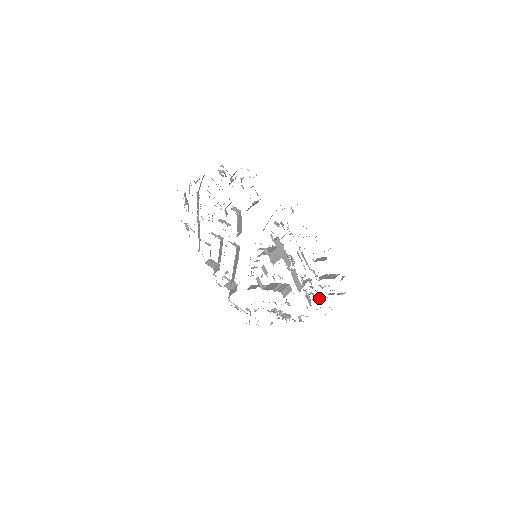
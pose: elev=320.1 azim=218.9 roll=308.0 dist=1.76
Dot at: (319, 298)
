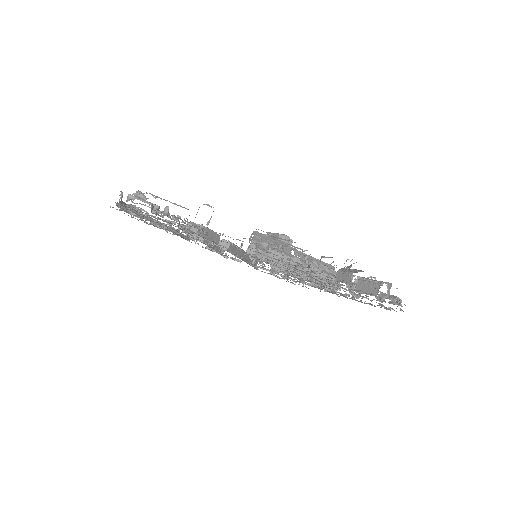
Dot at: occluded
